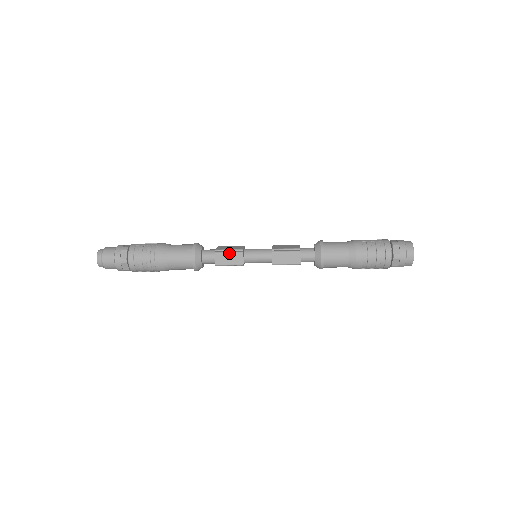
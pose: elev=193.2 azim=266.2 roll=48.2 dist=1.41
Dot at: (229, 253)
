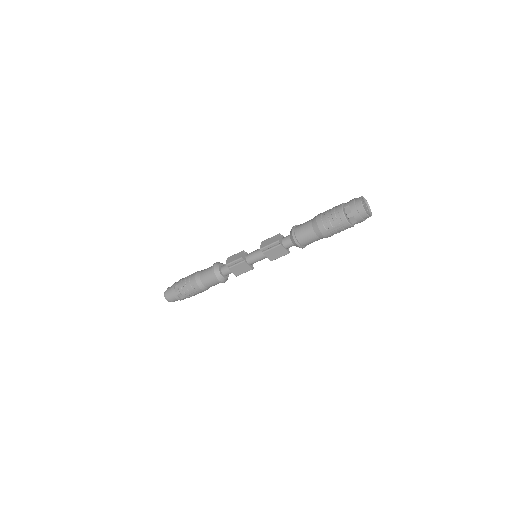
Dot at: (235, 254)
